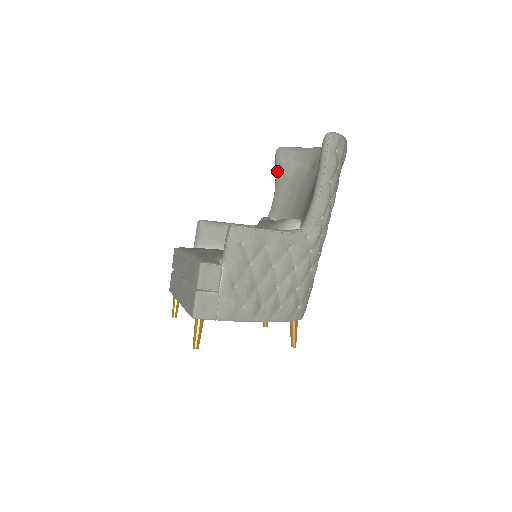
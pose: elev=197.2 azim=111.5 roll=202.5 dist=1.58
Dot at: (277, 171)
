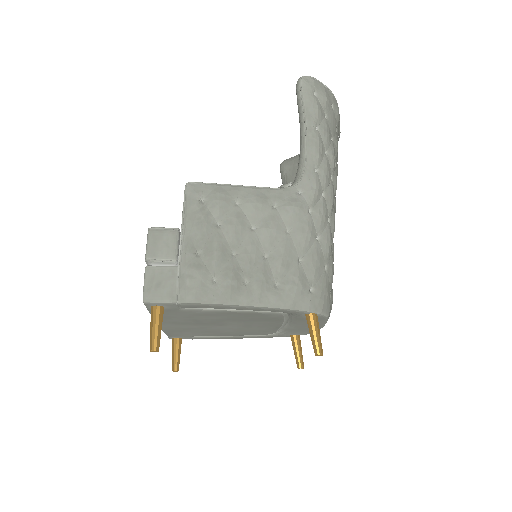
Dot at: (283, 182)
